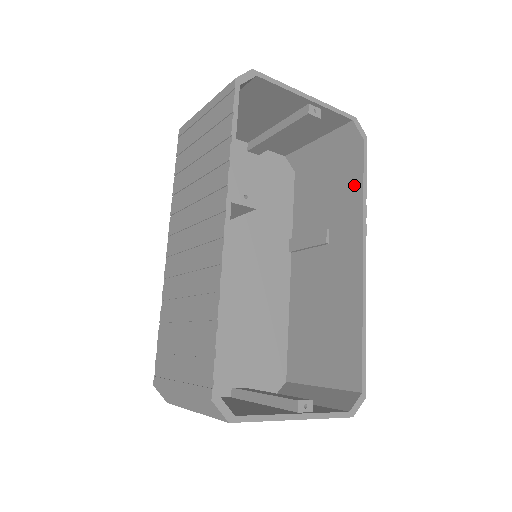
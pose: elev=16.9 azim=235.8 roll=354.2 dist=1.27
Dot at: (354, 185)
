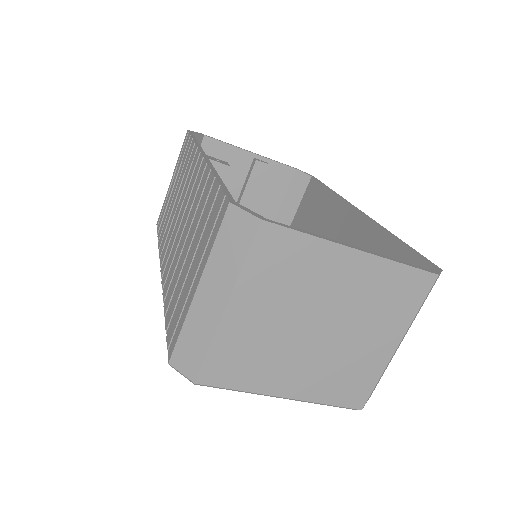
Dot at: (321, 197)
